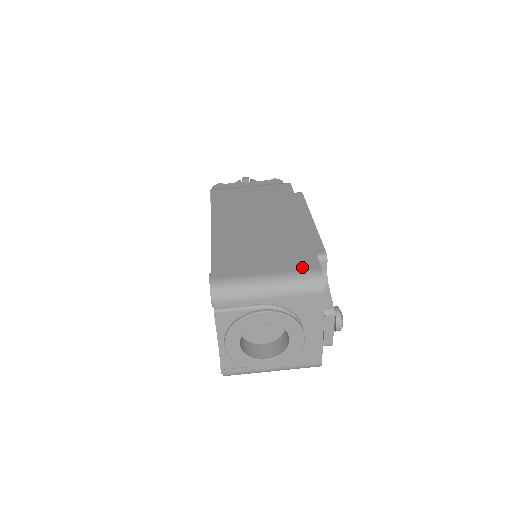
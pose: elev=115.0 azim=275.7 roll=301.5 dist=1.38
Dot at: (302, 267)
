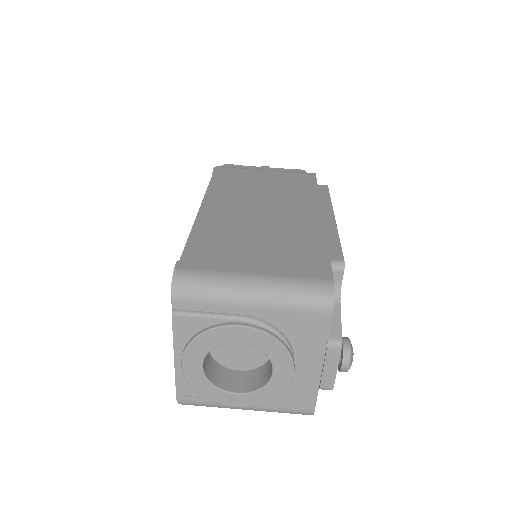
Dot at: (306, 273)
